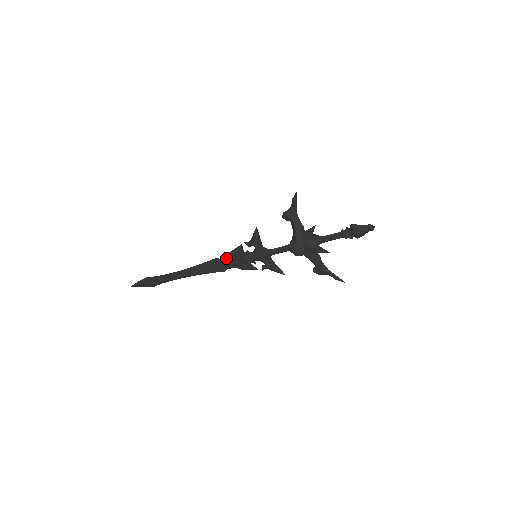
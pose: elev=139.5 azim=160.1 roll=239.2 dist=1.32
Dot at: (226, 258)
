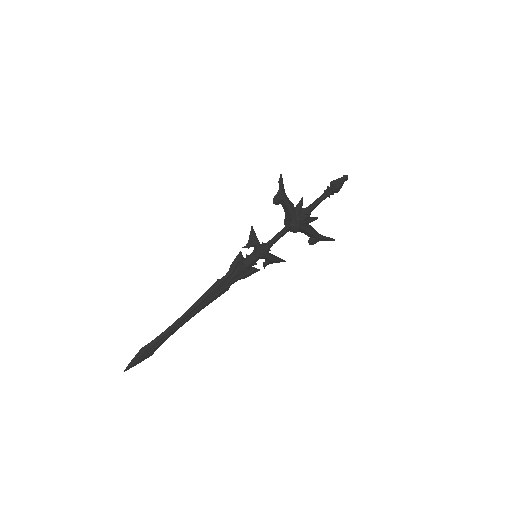
Dot at: (228, 274)
